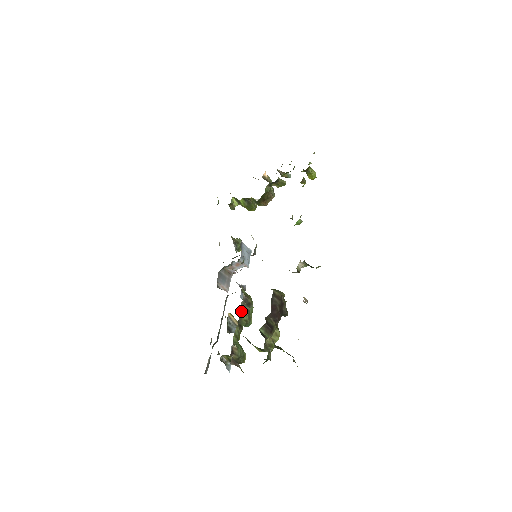
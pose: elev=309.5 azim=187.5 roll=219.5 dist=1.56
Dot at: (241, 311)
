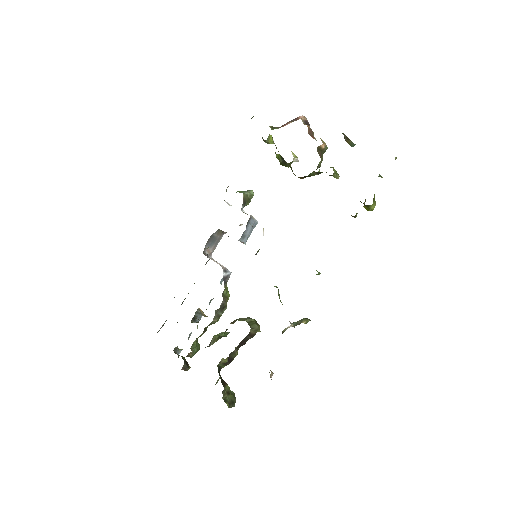
Dot at: occluded
